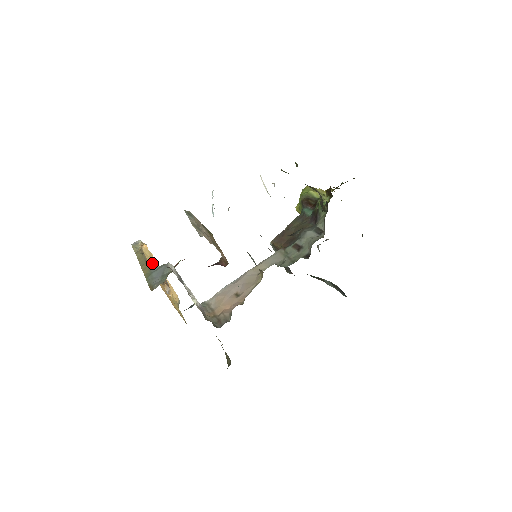
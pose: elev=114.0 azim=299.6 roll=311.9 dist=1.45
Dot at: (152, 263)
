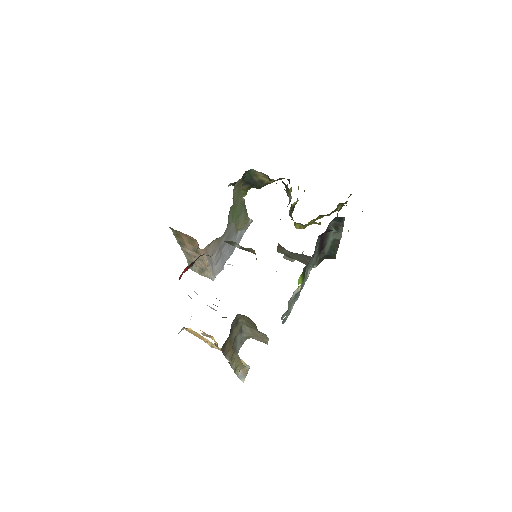
Dot at: (199, 337)
